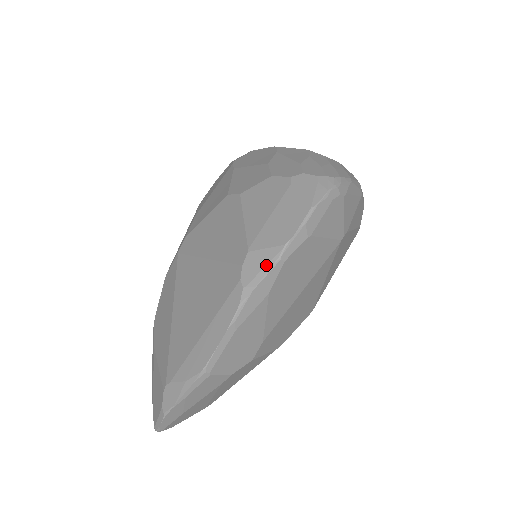
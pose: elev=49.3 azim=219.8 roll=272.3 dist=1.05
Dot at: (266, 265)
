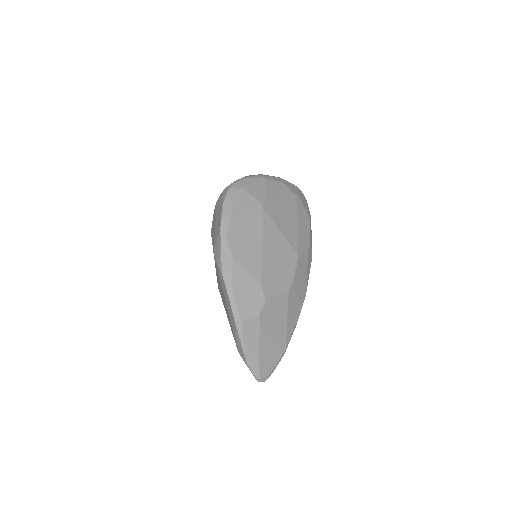
Dot at: (219, 247)
